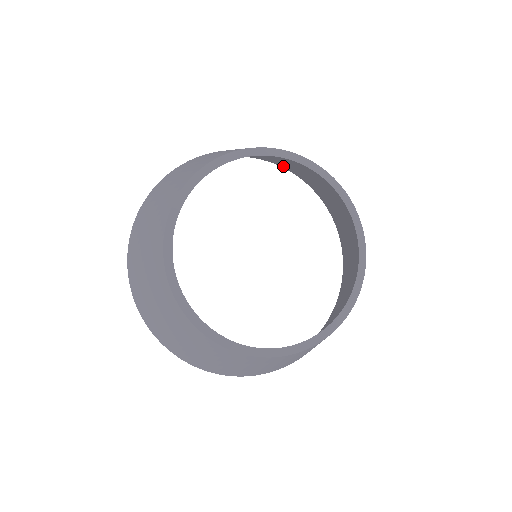
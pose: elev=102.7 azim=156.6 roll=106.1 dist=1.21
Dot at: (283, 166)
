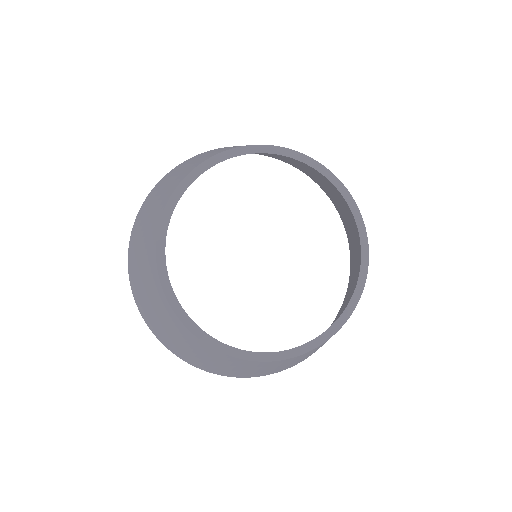
Dot at: occluded
